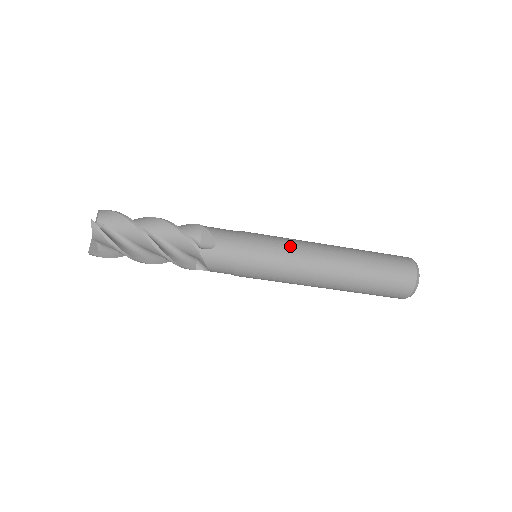
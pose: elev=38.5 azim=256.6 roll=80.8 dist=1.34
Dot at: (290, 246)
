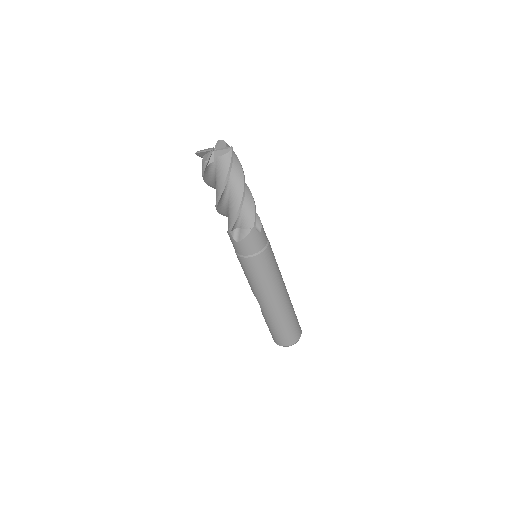
Dot at: occluded
